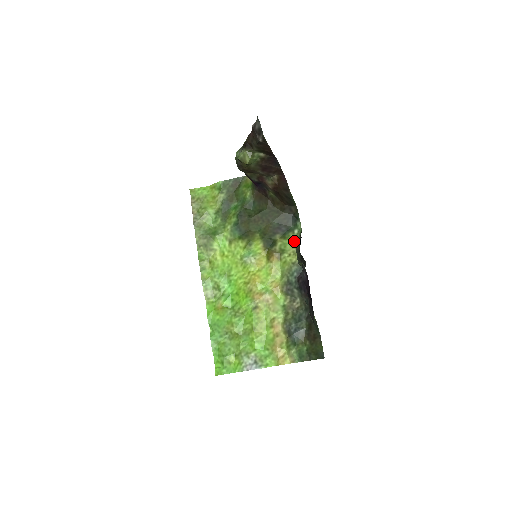
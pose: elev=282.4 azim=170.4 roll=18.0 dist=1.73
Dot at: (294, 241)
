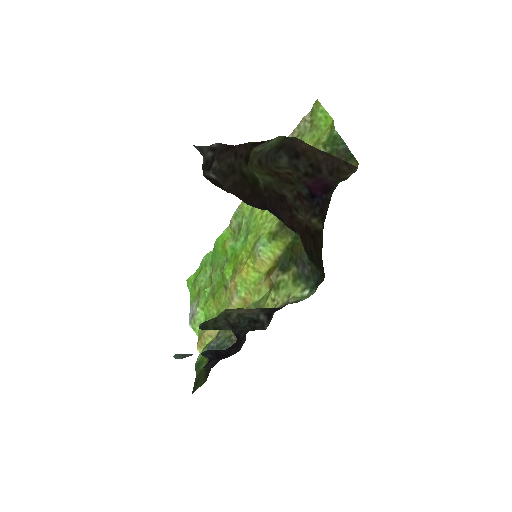
Dot at: (290, 297)
